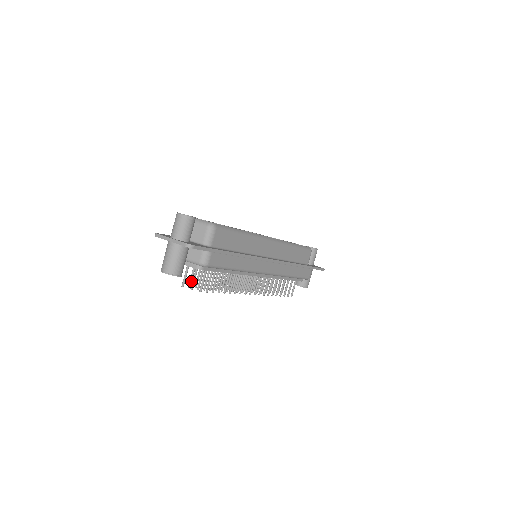
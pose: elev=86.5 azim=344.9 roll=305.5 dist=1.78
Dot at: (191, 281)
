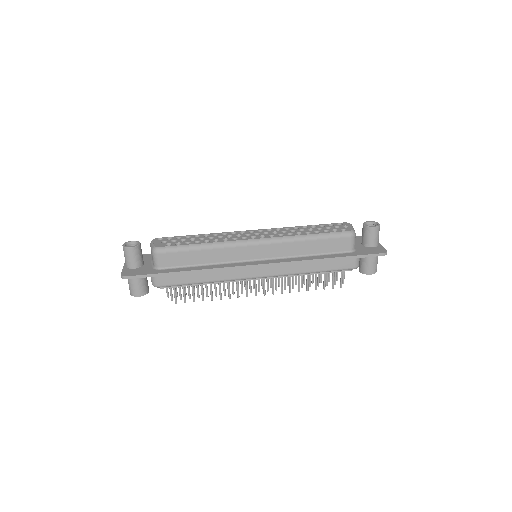
Dot at: (176, 291)
